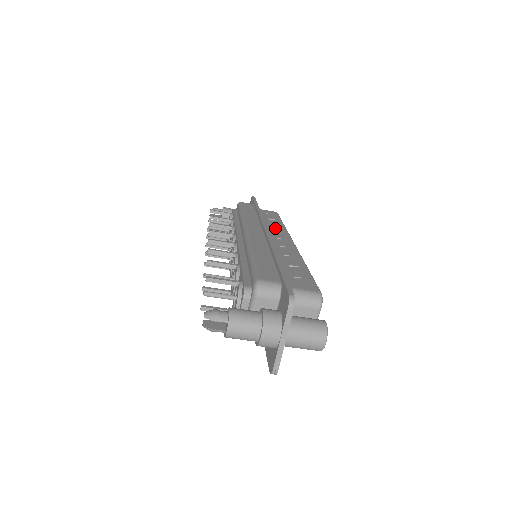
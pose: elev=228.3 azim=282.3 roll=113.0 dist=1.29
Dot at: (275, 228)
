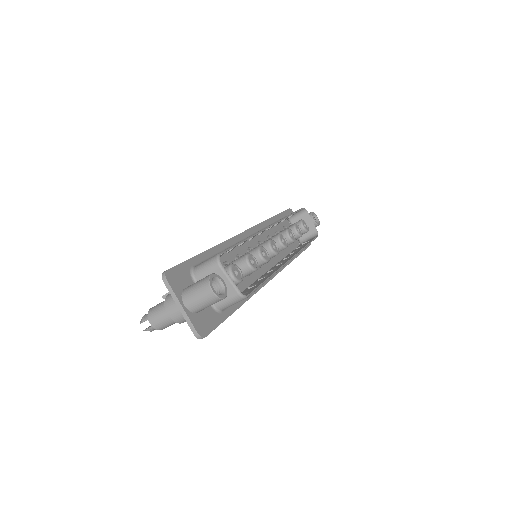
Dot at: occluded
